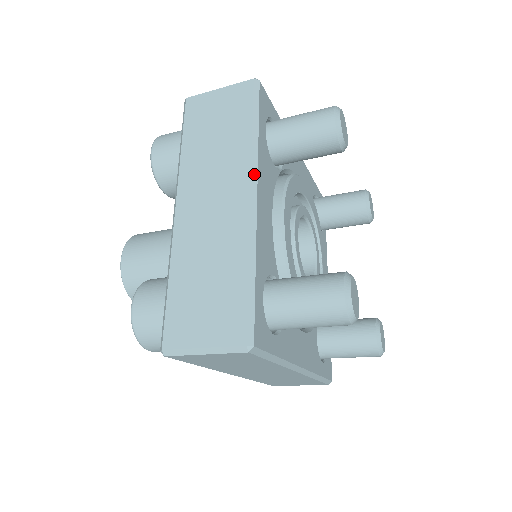
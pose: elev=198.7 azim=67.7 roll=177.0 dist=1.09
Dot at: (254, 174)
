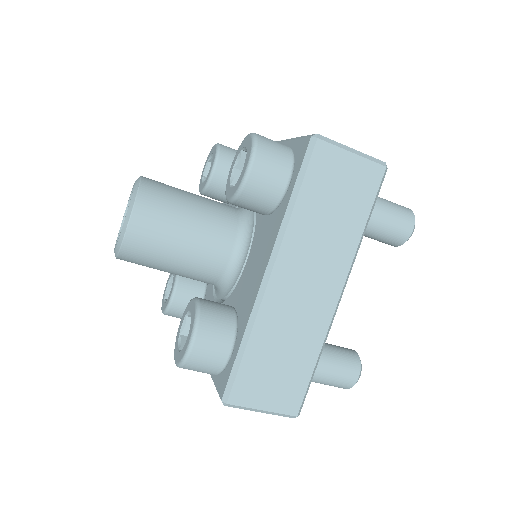
Dot at: (349, 273)
